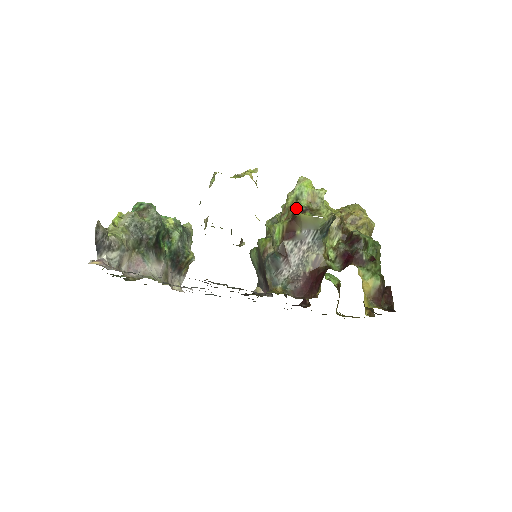
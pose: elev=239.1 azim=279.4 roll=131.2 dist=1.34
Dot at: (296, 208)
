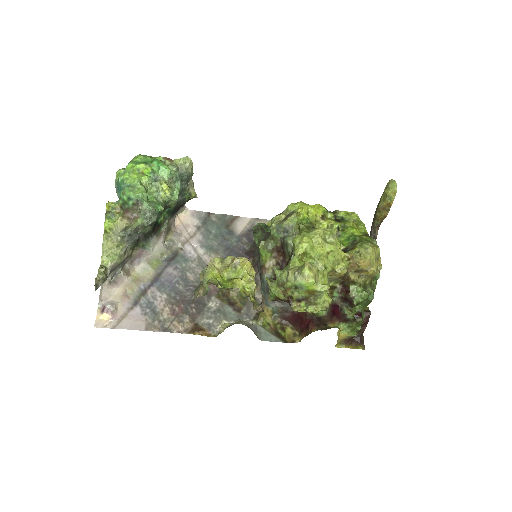
Dot at: (293, 296)
